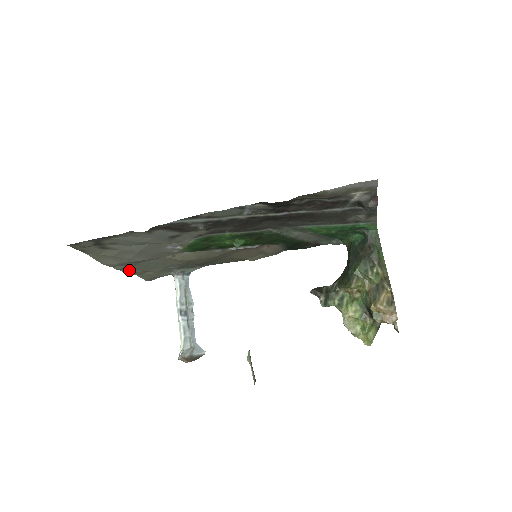
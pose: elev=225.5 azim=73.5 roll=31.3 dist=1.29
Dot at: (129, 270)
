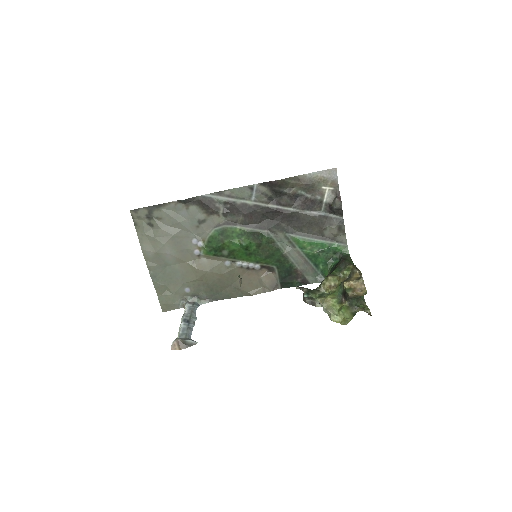
Dot at: (155, 277)
